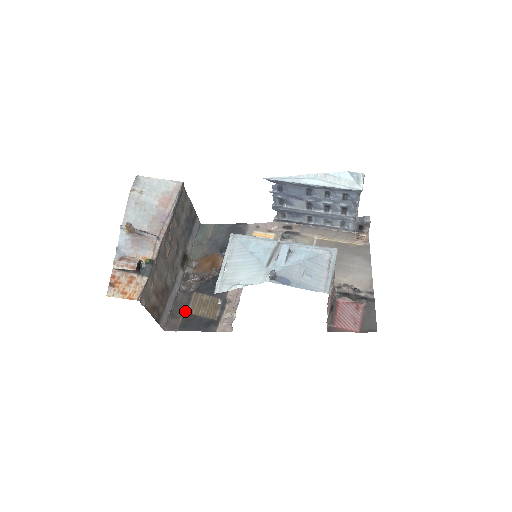
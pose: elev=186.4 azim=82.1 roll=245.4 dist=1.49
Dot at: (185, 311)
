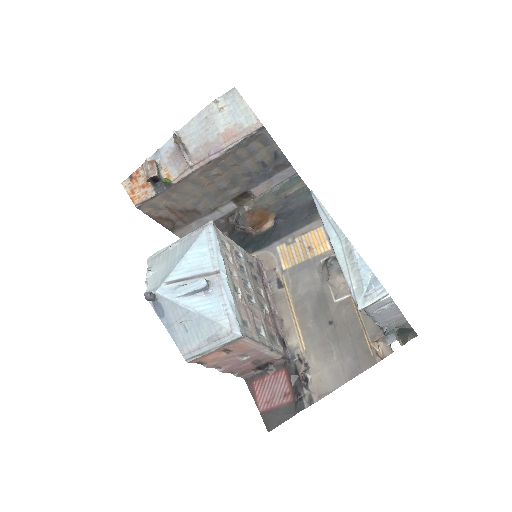
Dot at: occluded
